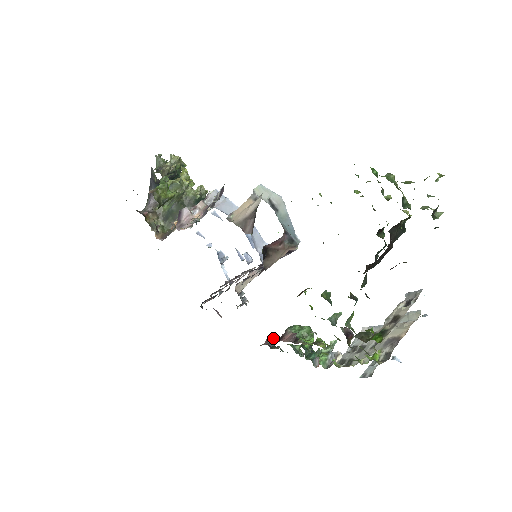
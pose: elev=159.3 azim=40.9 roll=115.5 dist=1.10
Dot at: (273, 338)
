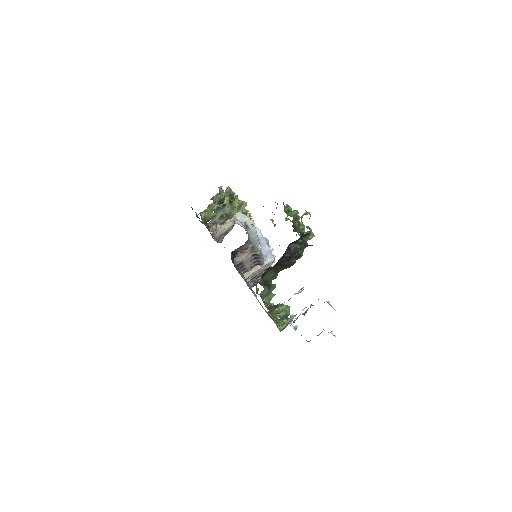
Dot at: occluded
